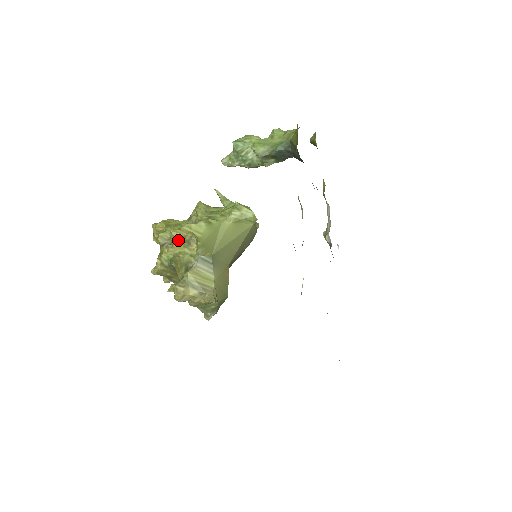
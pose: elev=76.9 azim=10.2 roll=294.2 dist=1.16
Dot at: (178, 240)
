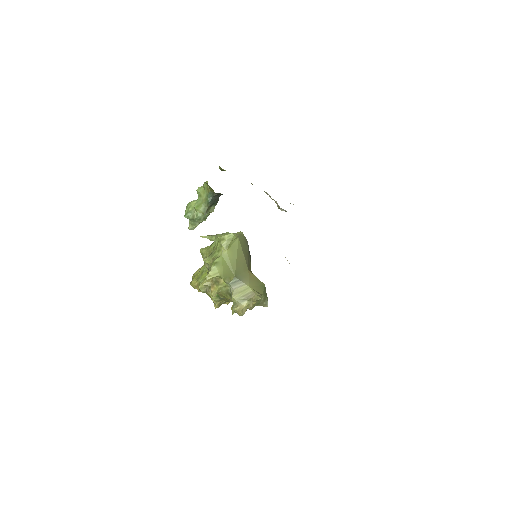
Dot at: (211, 285)
